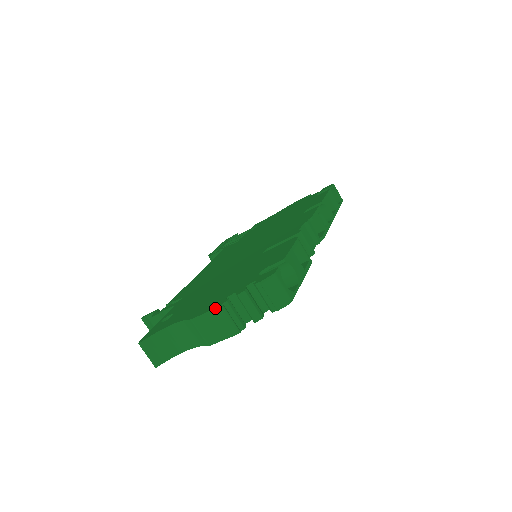
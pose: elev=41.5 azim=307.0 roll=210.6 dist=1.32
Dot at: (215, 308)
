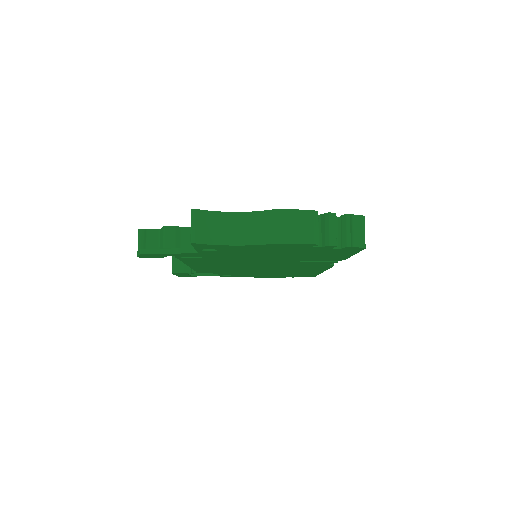
Dot at: occluded
